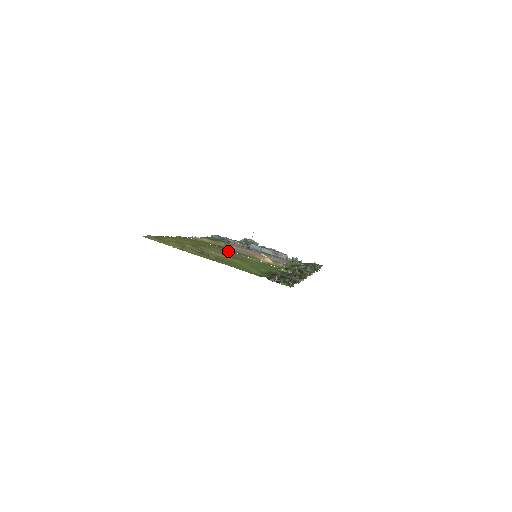
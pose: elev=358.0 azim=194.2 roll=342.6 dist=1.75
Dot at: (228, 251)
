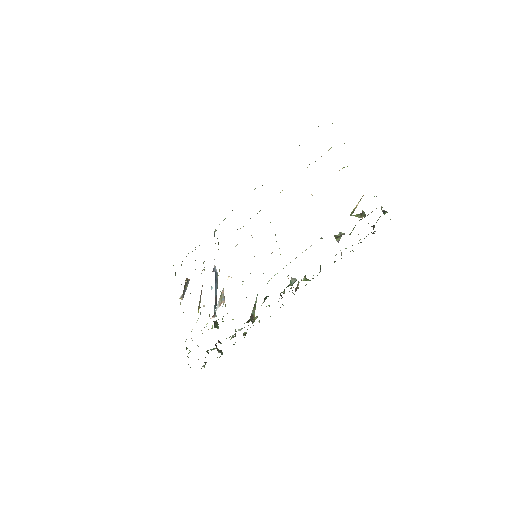
Dot at: occluded
